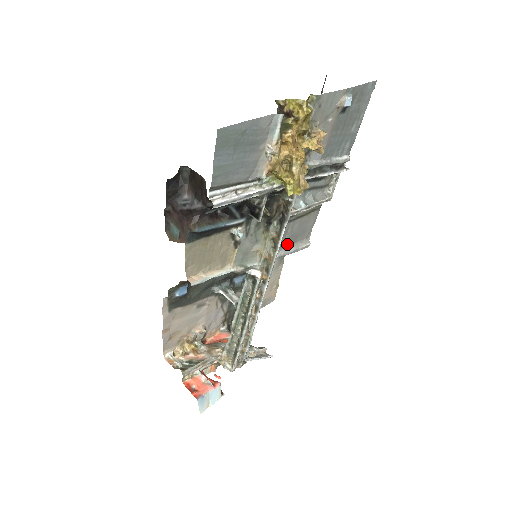
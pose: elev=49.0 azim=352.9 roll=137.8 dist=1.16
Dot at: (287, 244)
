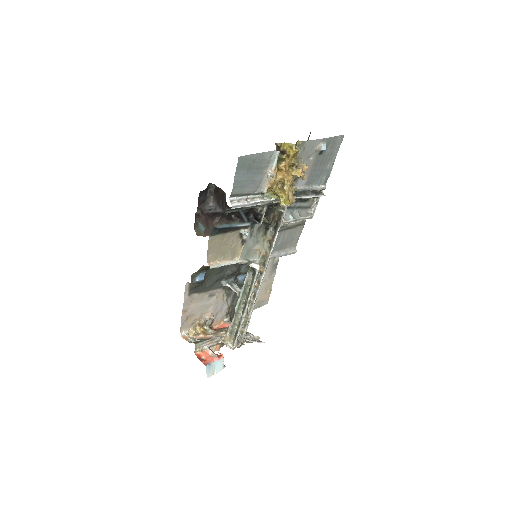
Dot at: (279, 248)
